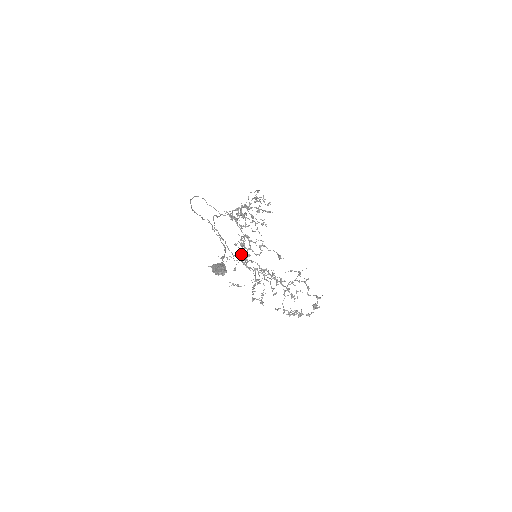
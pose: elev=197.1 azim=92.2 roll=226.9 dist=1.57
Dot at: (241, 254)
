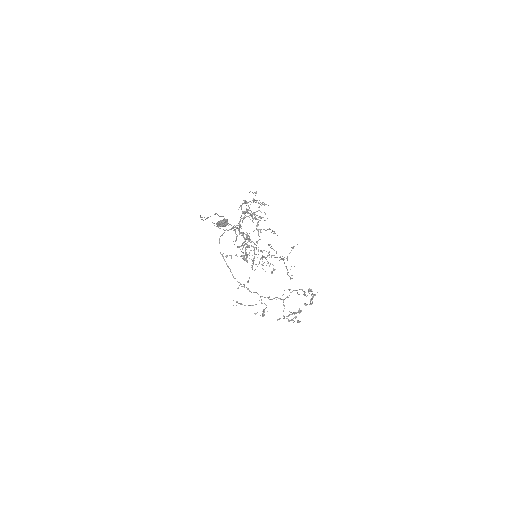
Dot at: (242, 248)
